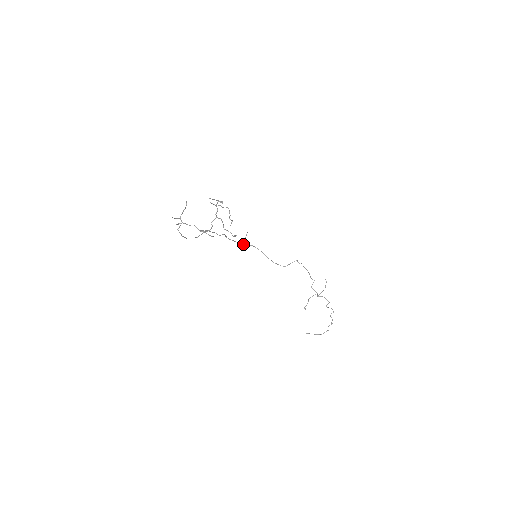
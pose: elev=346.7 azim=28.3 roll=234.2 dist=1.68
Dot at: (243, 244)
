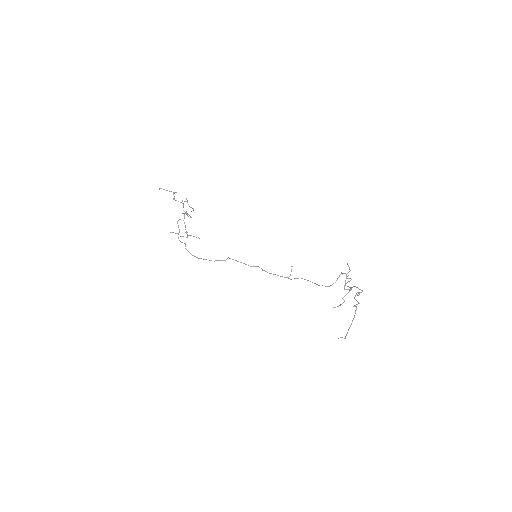
Dot at: (289, 278)
